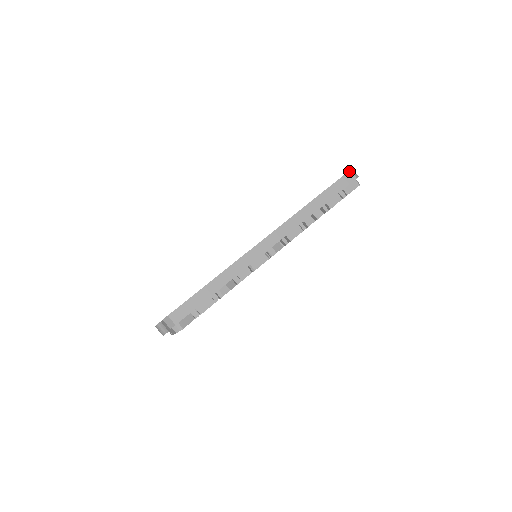
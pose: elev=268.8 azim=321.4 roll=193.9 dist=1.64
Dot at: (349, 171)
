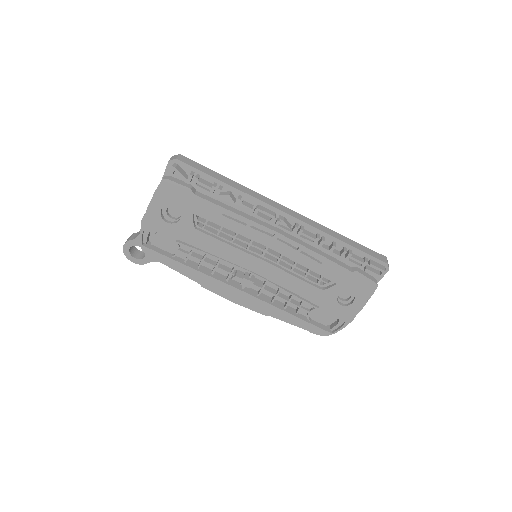
Dot at: (385, 256)
